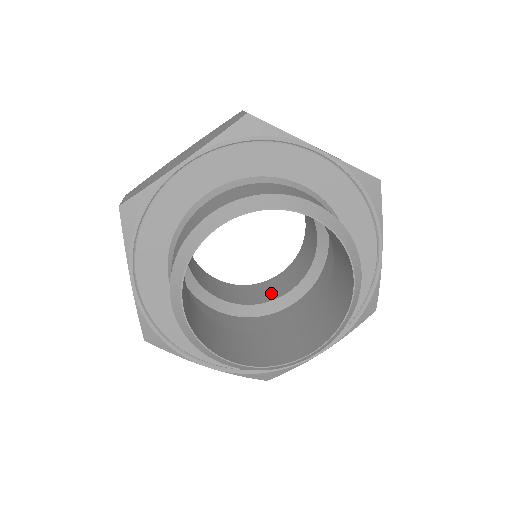
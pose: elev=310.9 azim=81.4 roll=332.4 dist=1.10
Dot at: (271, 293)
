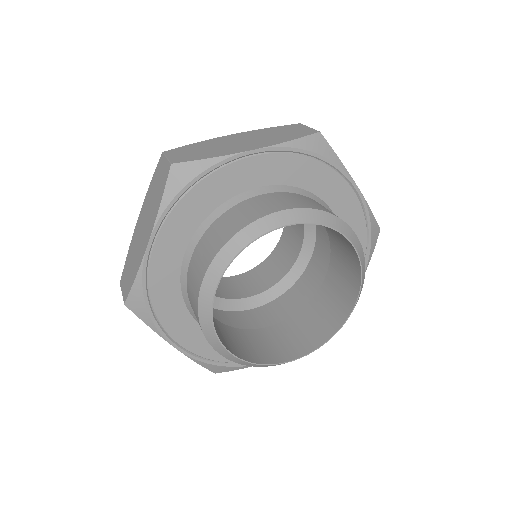
Dot at: (285, 262)
